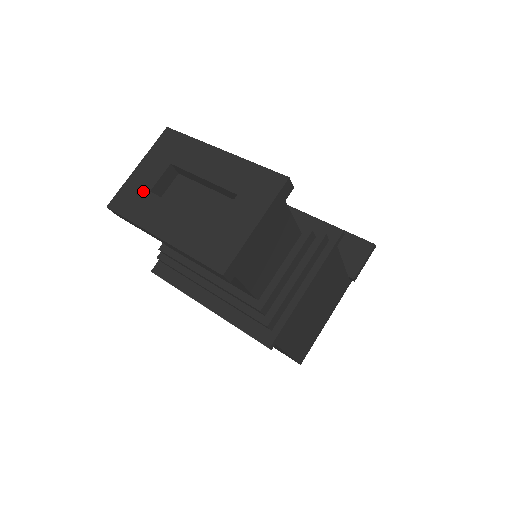
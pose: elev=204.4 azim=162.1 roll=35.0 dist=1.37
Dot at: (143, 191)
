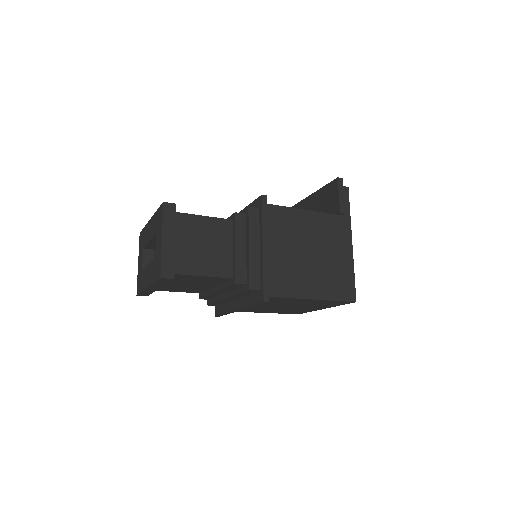
Dot at: (141, 273)
